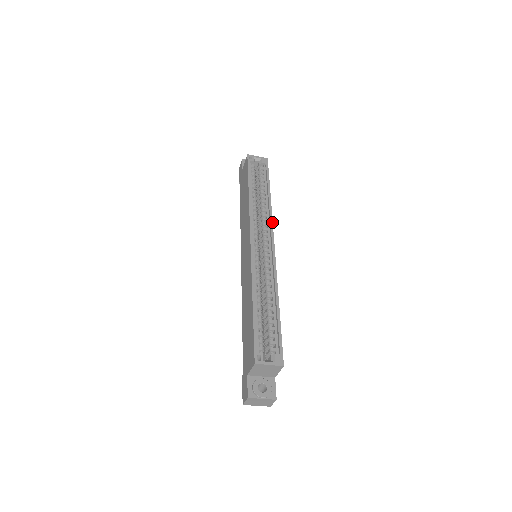
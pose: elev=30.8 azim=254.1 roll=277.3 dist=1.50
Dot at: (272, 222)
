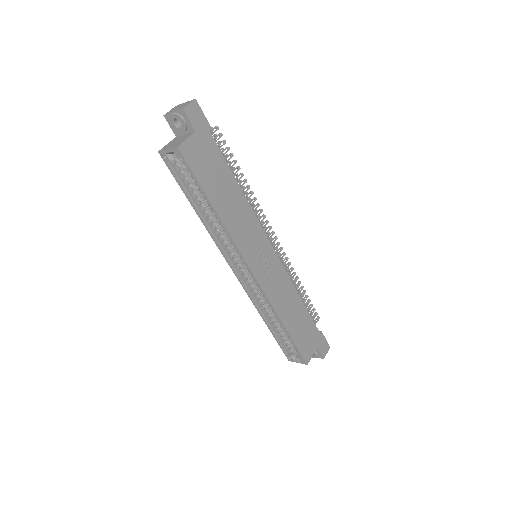
Dot at: (237, 249)
